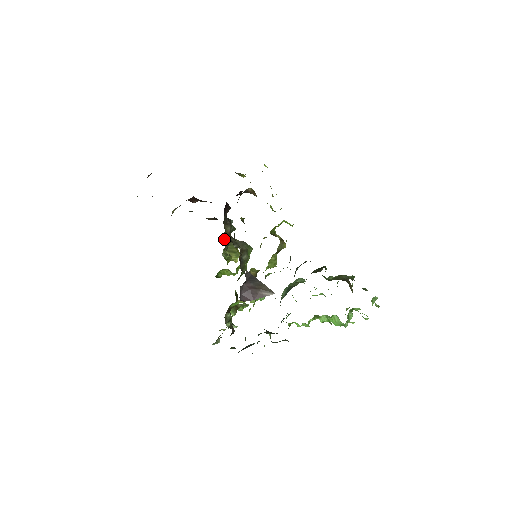
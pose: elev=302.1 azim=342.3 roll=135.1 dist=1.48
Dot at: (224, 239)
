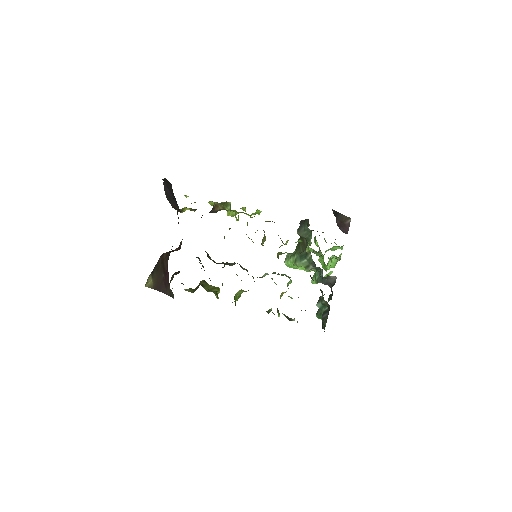
Dot at: occluded
